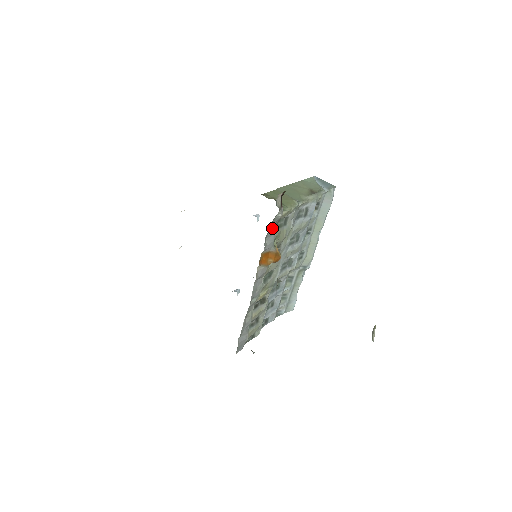
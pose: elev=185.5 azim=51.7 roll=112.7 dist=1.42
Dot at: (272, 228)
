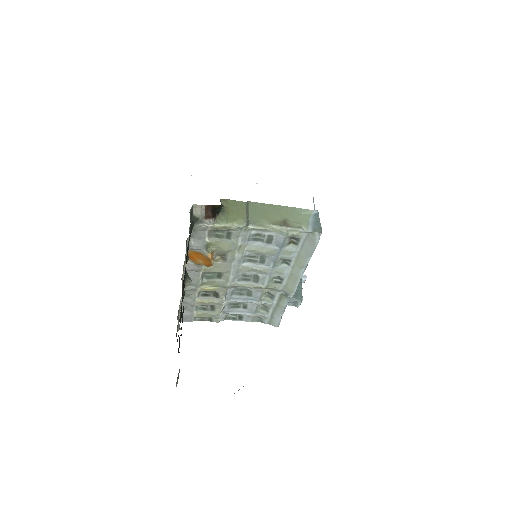
Dot at: (199, 233)
